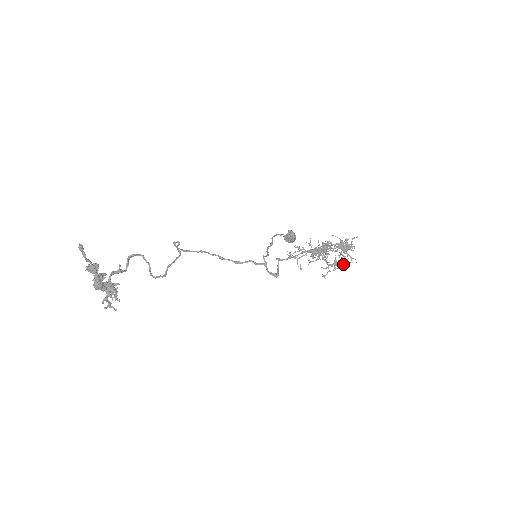
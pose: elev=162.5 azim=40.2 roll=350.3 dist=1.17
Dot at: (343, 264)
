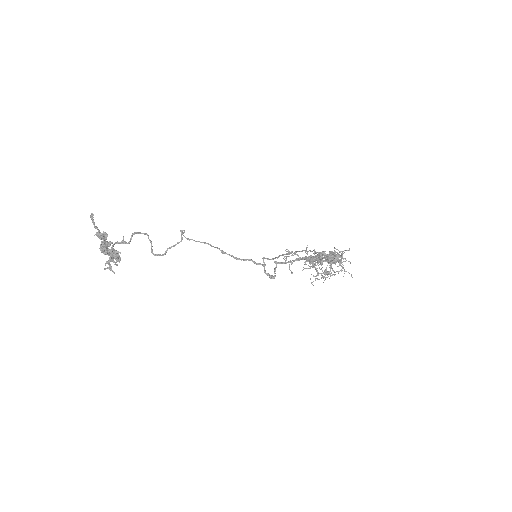
Dot at: (334, 275)
